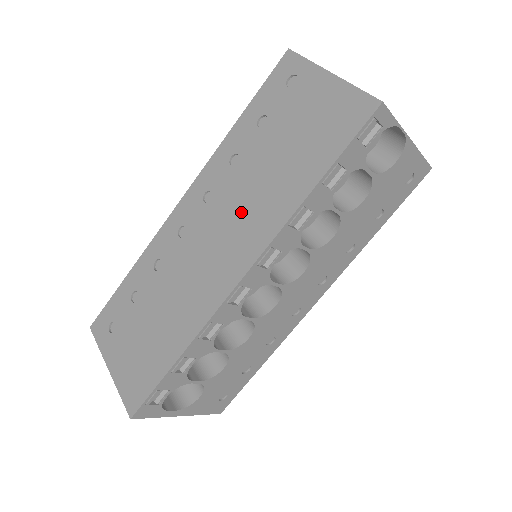
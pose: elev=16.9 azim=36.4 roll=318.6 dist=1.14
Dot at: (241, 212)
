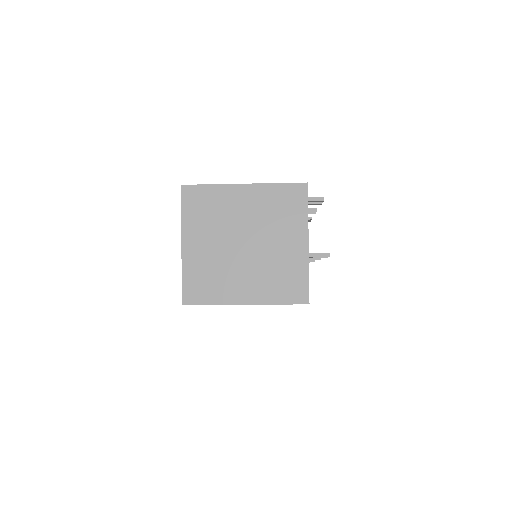
Dot at: occluded
